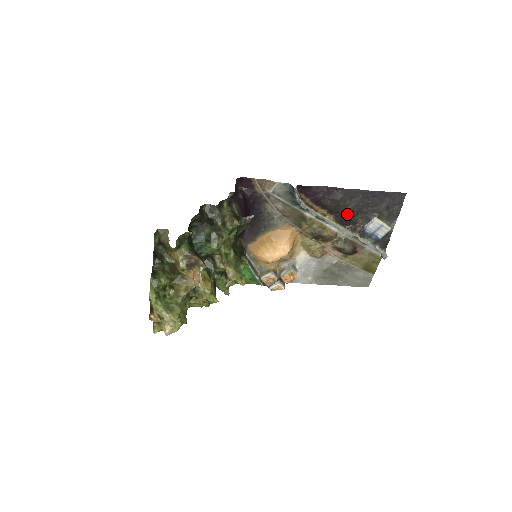
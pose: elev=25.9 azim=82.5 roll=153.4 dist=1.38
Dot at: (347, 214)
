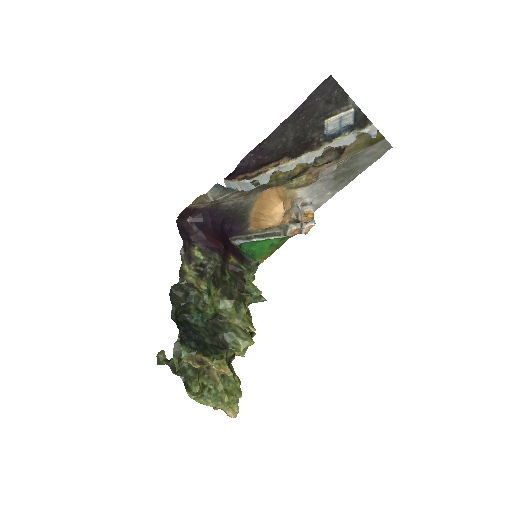
Dot at: (296, 145)
